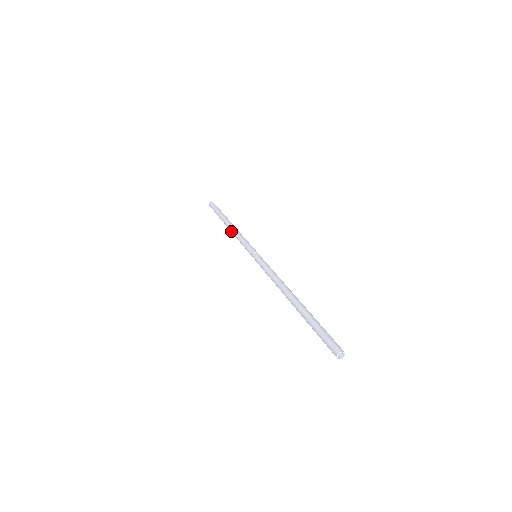
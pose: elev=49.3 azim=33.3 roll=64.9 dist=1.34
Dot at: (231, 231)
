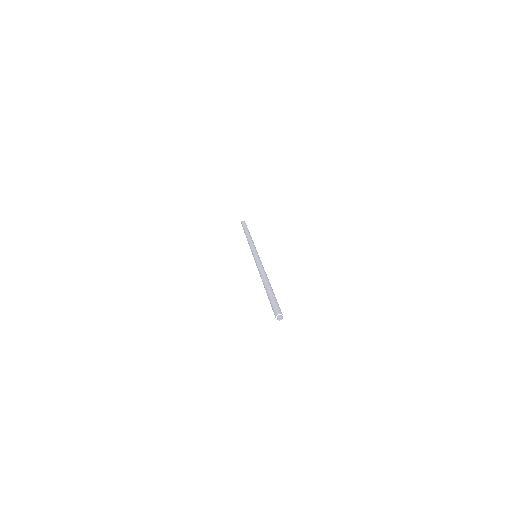
Dot at: occluded
